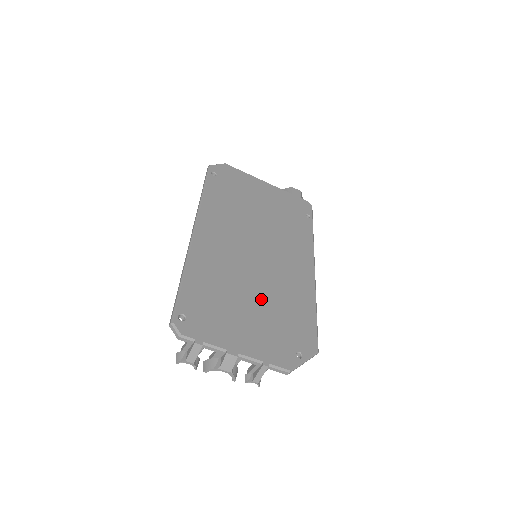
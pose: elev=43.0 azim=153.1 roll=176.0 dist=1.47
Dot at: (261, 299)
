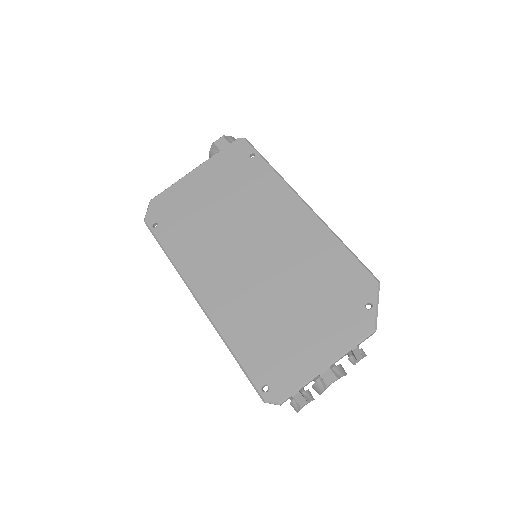
Dot at: (297, 294)
